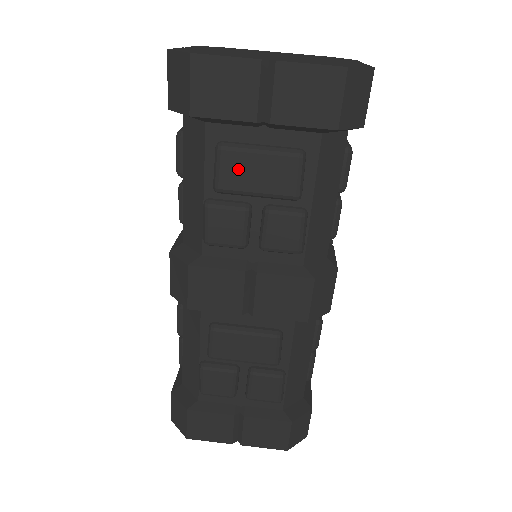
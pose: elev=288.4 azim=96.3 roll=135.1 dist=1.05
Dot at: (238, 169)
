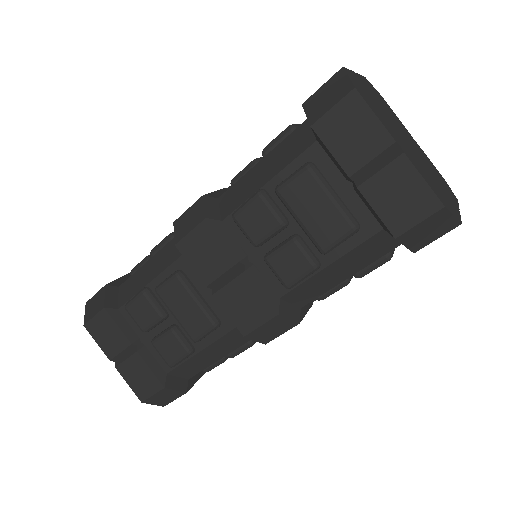
Dot at: (305, 193)
